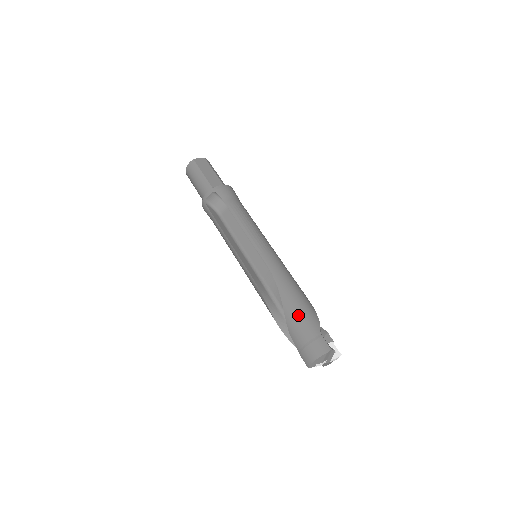
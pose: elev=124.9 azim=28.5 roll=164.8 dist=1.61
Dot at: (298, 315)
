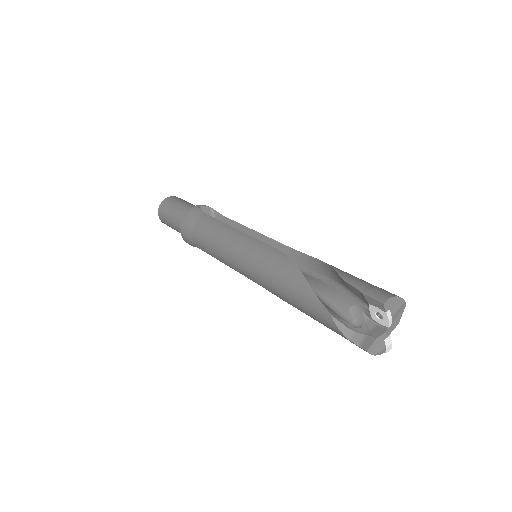
Dot at: occluded
